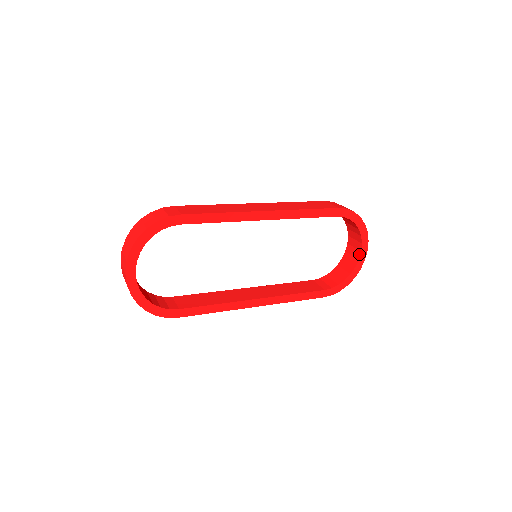
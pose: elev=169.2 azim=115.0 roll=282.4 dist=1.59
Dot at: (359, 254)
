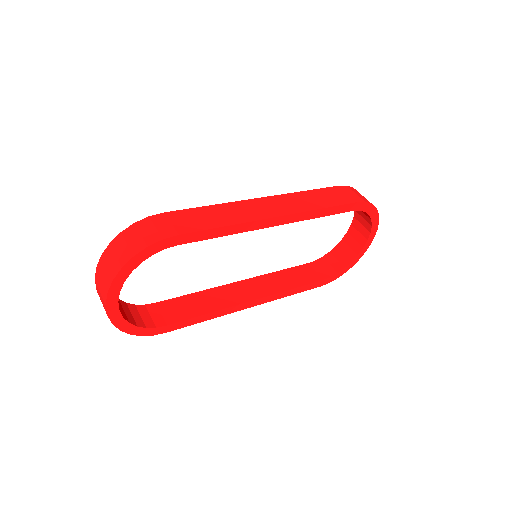
Dot at: (365, 242)
